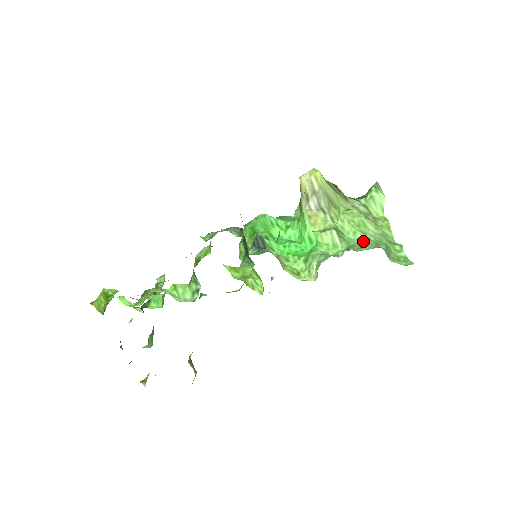
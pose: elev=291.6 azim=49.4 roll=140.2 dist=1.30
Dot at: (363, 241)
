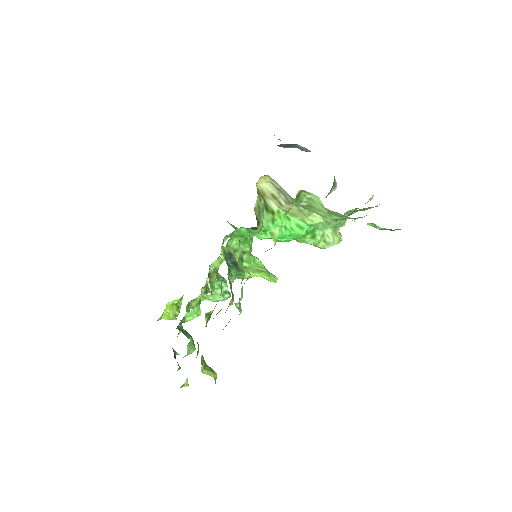
Dot at: occluded
